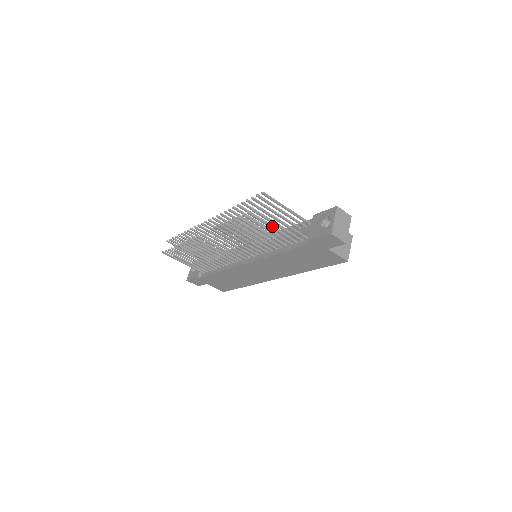
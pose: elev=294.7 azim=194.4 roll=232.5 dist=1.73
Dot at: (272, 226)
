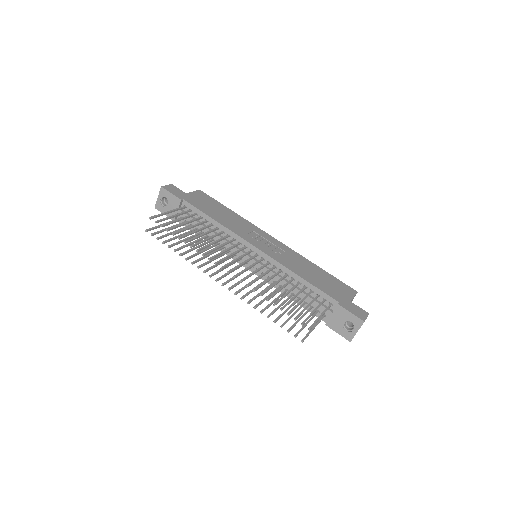
Dot at: occluded
